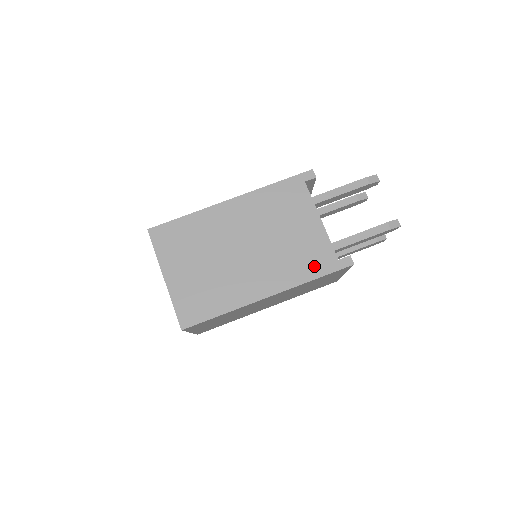
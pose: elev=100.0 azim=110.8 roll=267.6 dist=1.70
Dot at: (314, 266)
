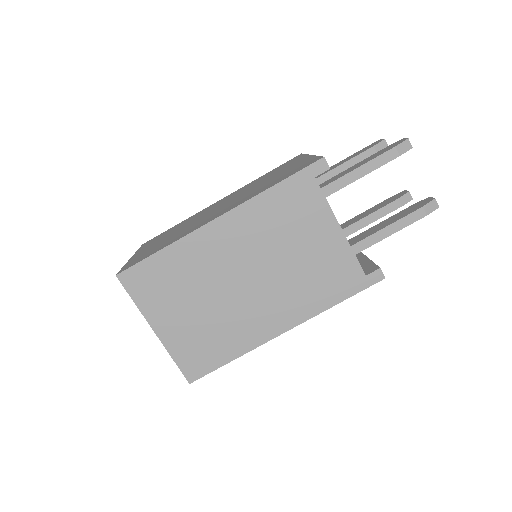
Dot at: (336, 288)
